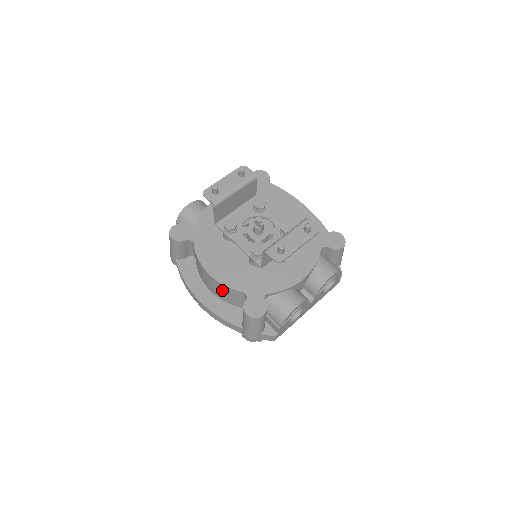
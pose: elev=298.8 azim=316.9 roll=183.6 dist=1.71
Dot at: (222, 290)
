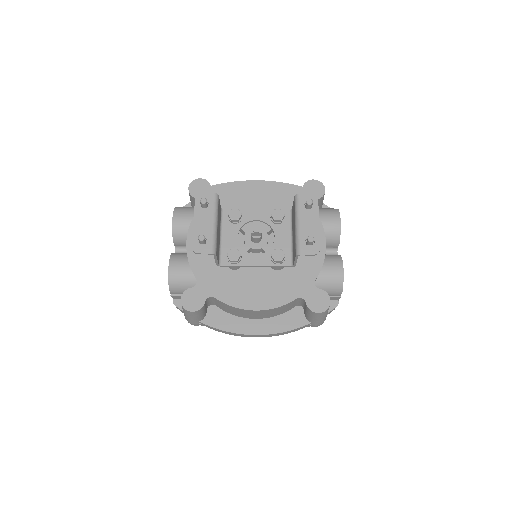
Dot at: (274, 311)
